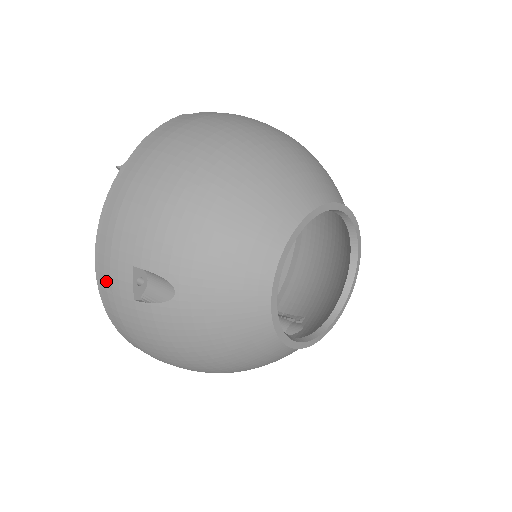
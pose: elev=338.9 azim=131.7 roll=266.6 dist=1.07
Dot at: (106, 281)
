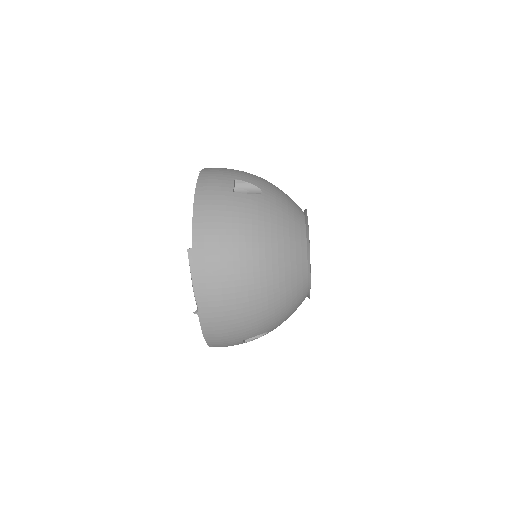
Dot at: (208, 185)
